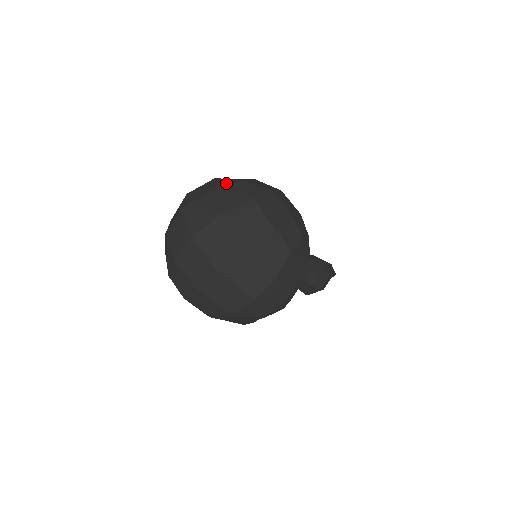
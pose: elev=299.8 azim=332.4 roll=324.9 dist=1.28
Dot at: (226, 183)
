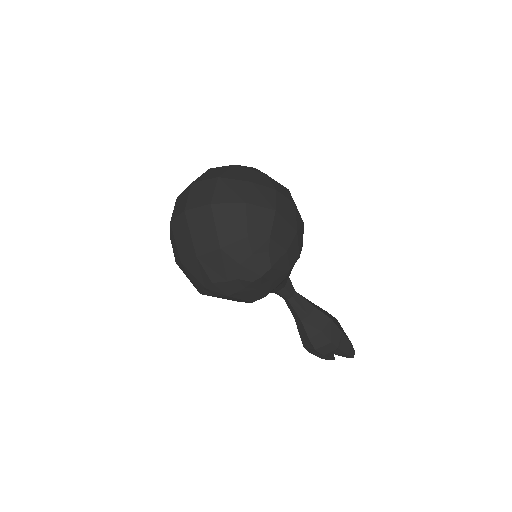
Dot at: (252, 169)
